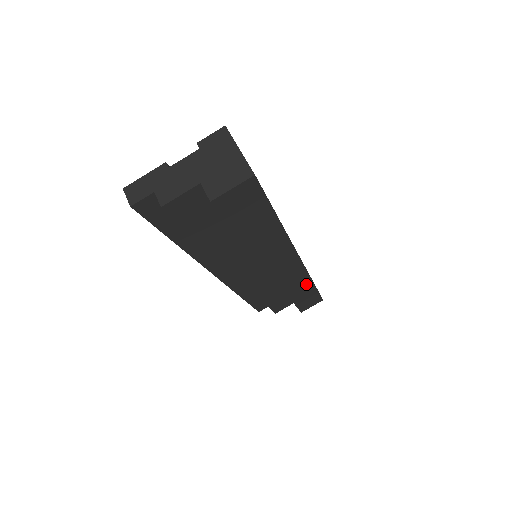
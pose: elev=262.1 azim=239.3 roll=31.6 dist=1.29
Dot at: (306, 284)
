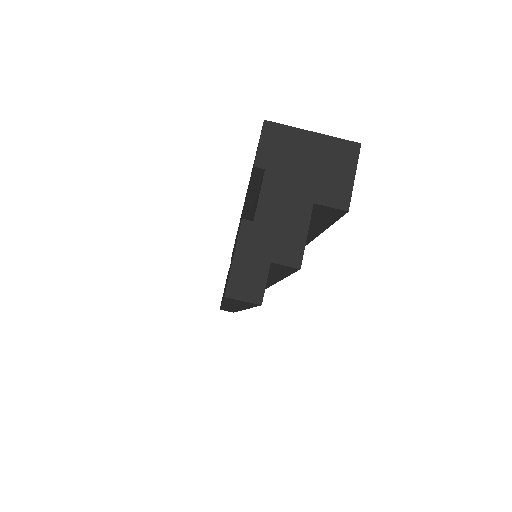
Dot at: occluded
